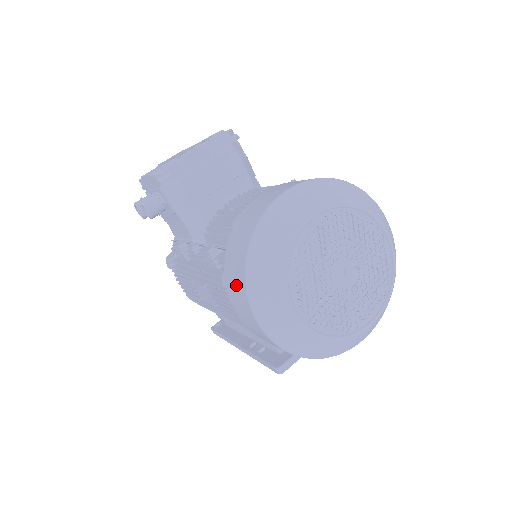
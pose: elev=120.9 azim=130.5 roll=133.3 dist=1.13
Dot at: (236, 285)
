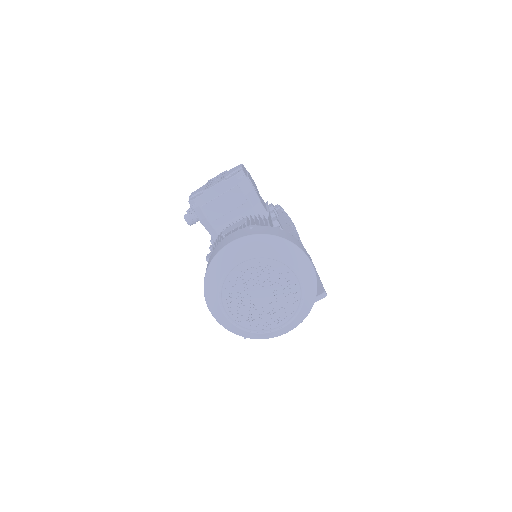
Dot at: occluded
